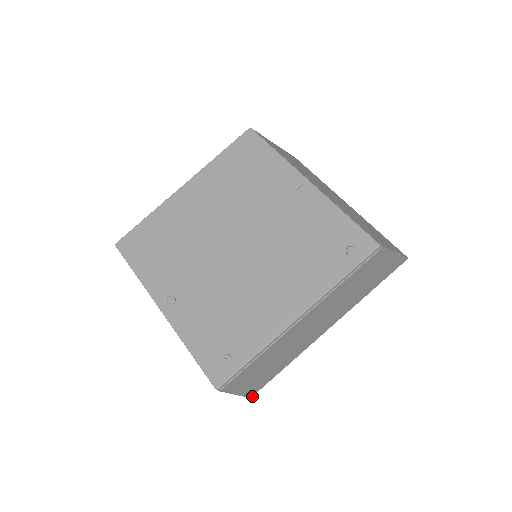
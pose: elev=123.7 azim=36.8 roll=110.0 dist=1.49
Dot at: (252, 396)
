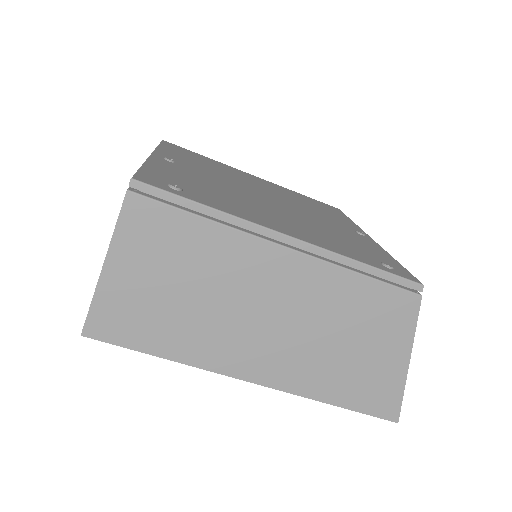
Dot at: (86, 336)
